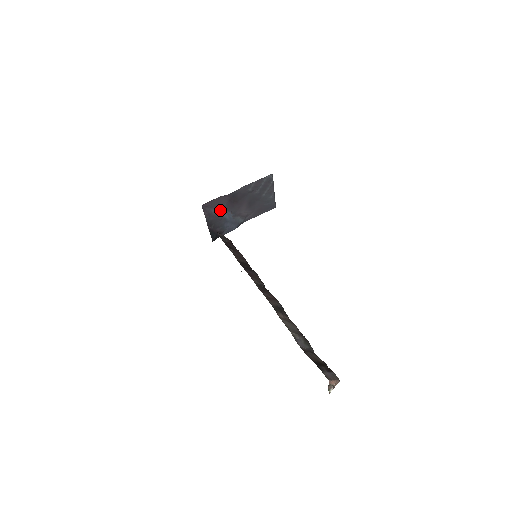
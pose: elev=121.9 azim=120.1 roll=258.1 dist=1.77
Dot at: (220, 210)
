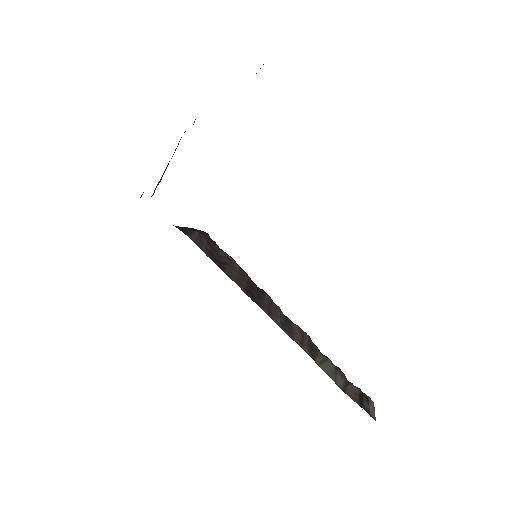
Dot at: occluded
